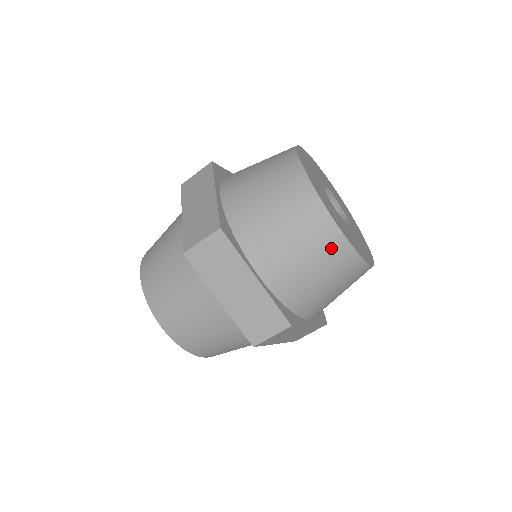
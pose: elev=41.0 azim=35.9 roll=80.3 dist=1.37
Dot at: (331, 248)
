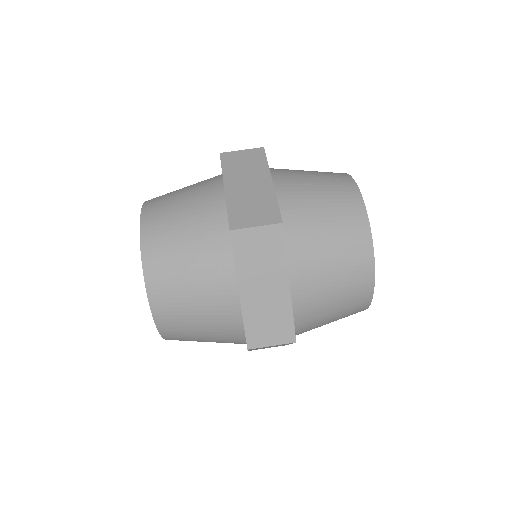
Dot at: (359, 283)
